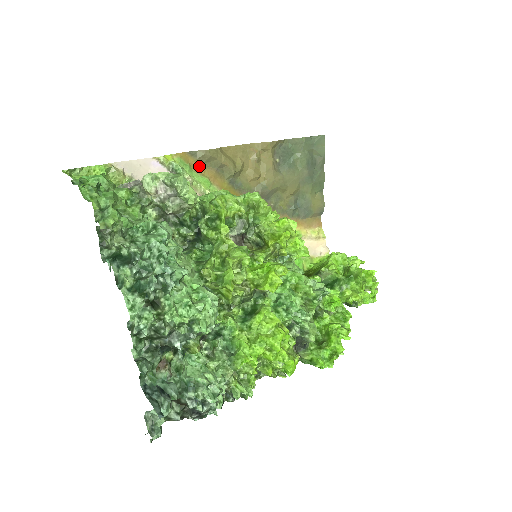
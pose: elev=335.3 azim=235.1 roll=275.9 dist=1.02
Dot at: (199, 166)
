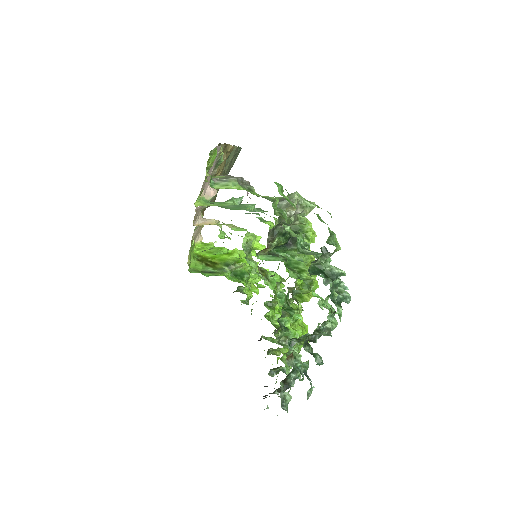
Dot at: occluded
